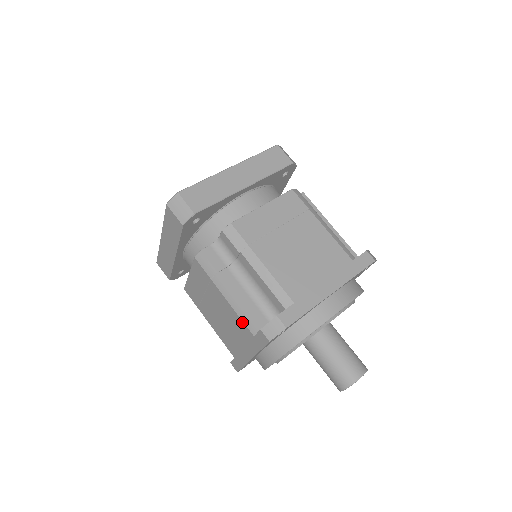
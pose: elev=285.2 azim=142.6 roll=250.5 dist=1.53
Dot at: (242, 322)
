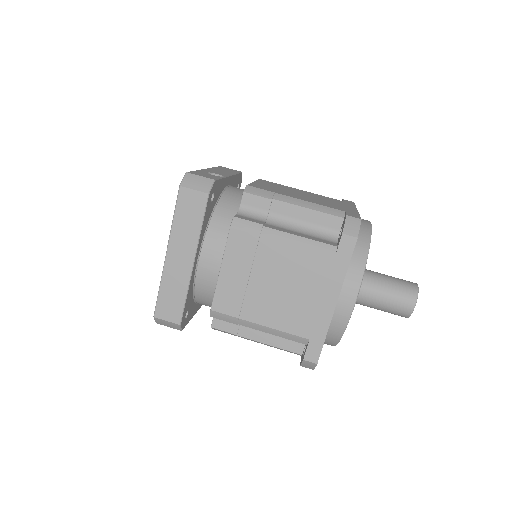
Dot at: occluded
